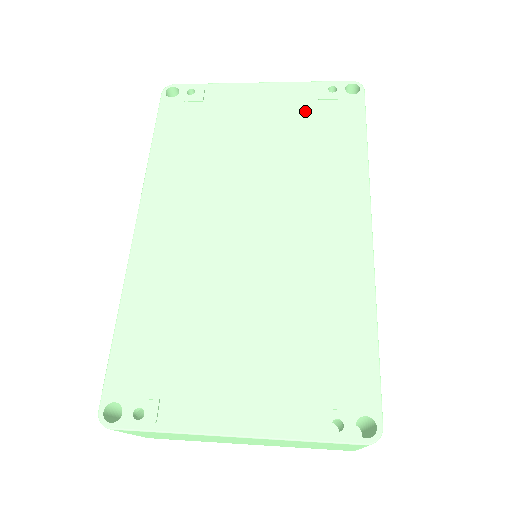
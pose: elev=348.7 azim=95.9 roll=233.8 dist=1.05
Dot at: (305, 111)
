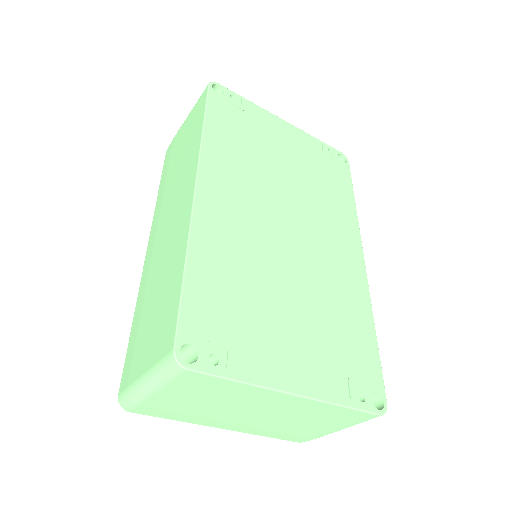
Dot at: (316, 158)
